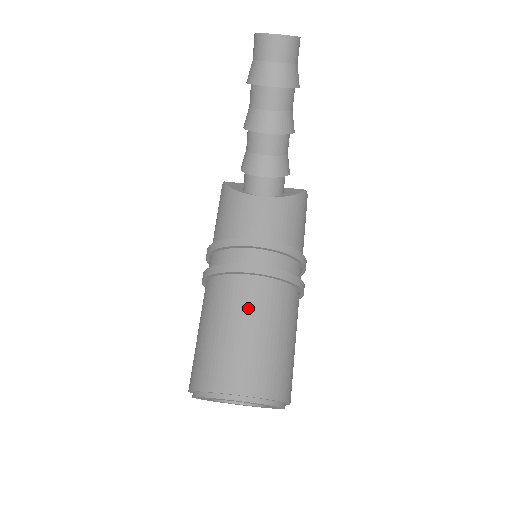
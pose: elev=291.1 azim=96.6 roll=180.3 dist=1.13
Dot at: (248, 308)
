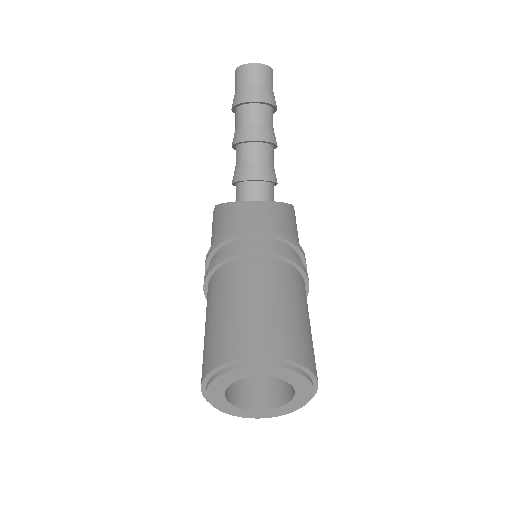
Dot at: (258, 282)
